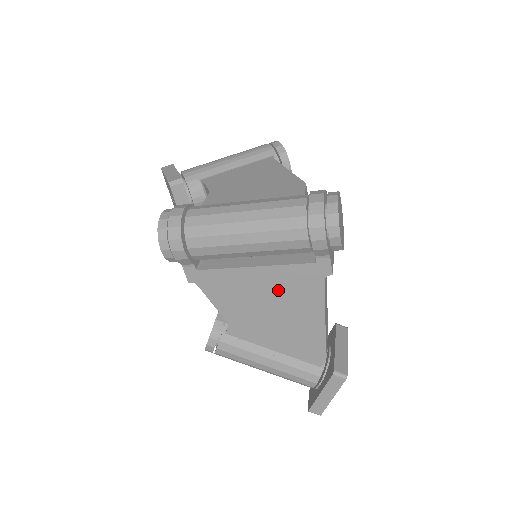
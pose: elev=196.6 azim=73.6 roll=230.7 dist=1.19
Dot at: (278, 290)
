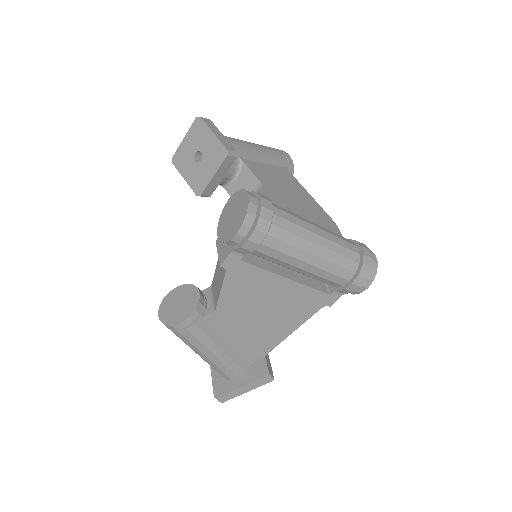
Dot at: (284, 302)
